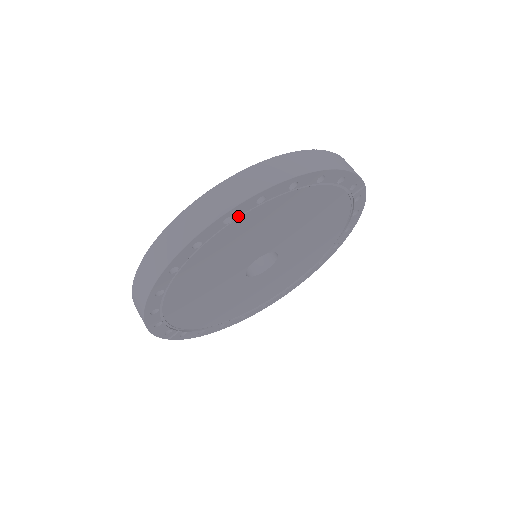
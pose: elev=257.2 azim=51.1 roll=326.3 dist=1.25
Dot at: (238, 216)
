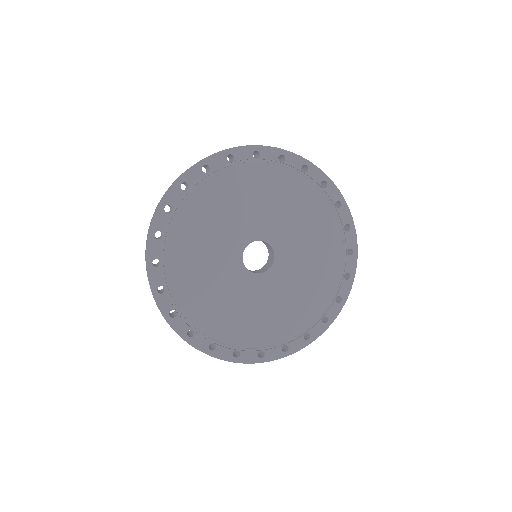
Dot at: (214, 168)
